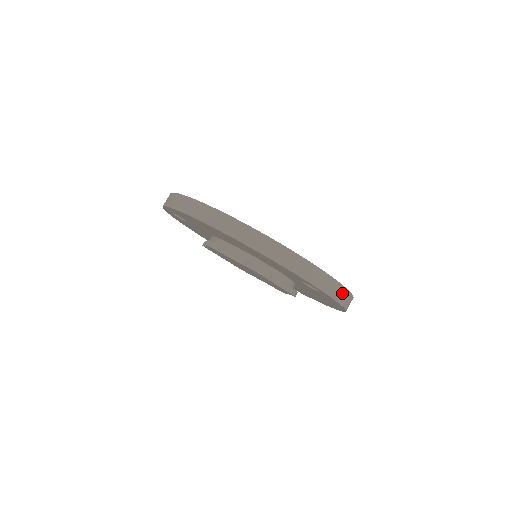
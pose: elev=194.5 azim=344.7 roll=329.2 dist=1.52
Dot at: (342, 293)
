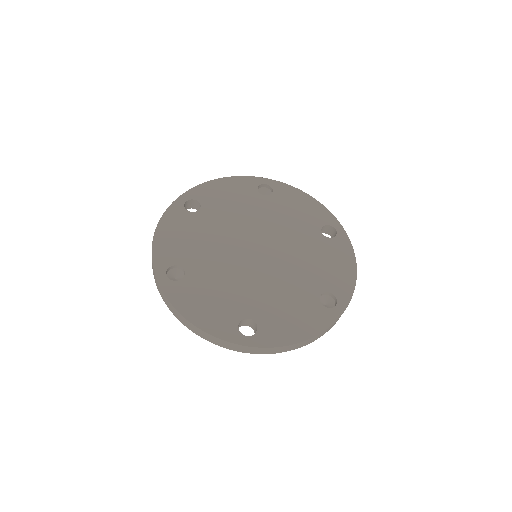
Dot at: (268, 350)
